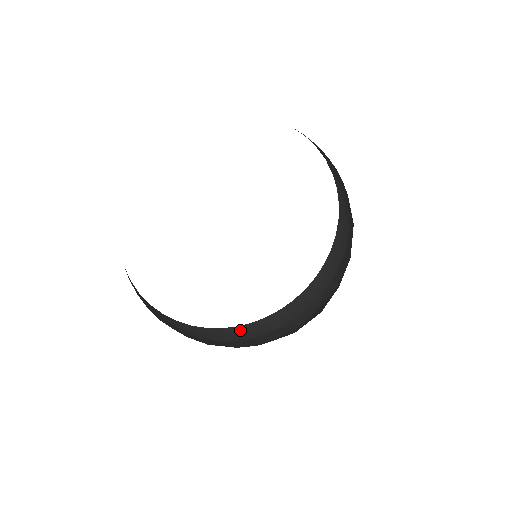
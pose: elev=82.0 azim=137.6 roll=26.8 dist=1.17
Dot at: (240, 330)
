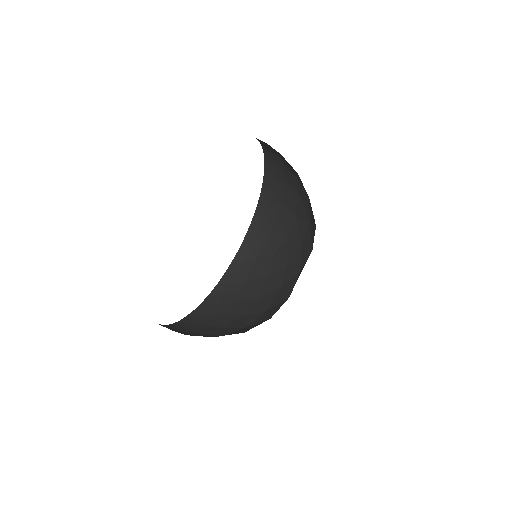
Dot at: (215, 297)
